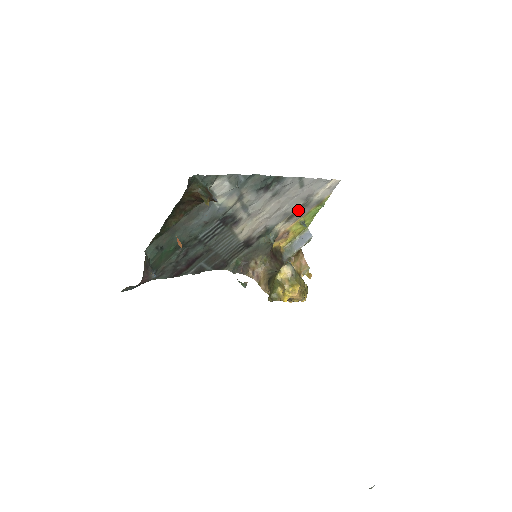
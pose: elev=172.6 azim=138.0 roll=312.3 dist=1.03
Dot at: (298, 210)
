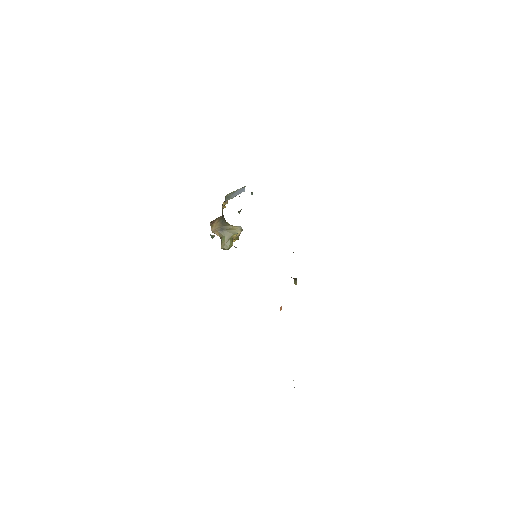
Dot at: occluded
